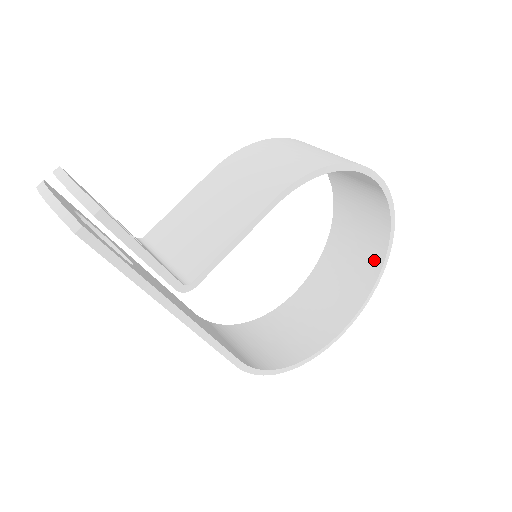
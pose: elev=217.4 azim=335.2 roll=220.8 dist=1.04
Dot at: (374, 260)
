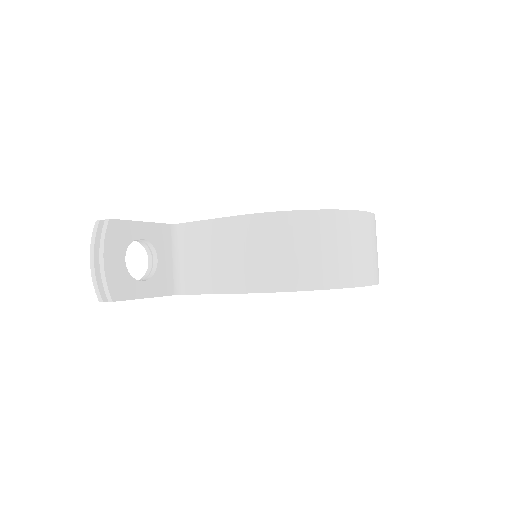
Dot at: occluded
